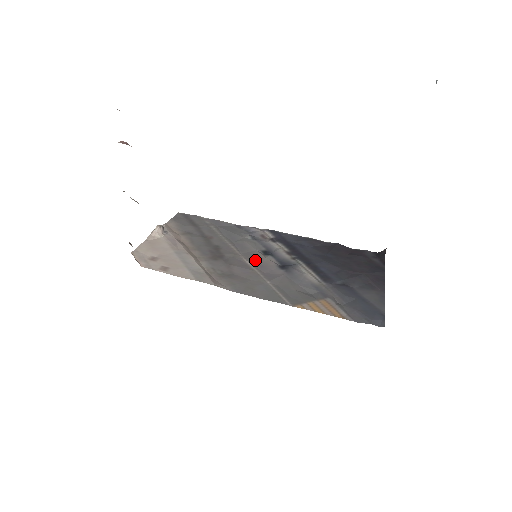
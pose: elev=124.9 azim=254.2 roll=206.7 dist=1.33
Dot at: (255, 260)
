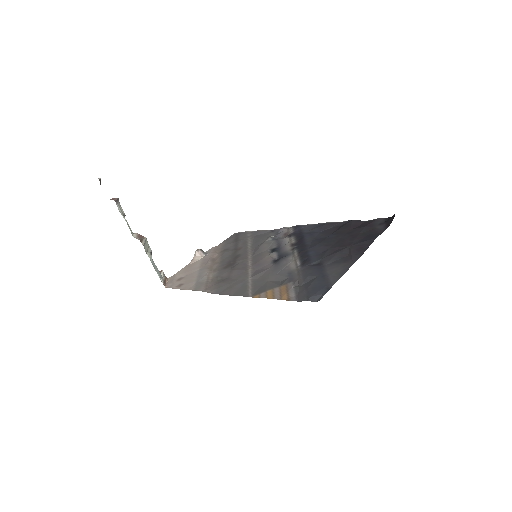
Dot at: (257, 260)
